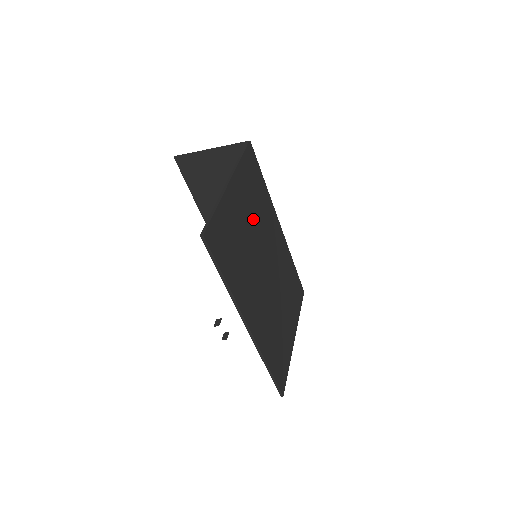
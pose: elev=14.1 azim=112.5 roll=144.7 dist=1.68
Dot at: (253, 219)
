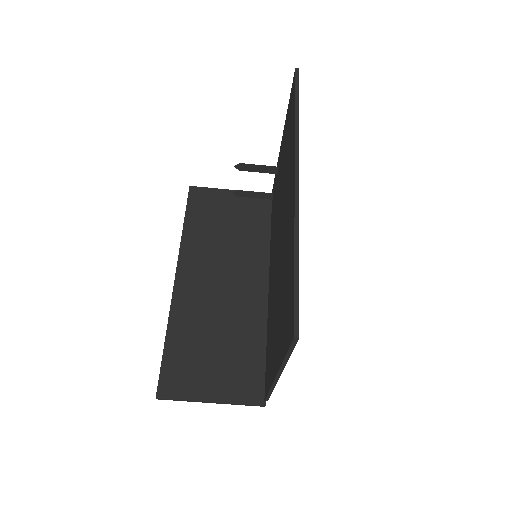
Dot at: occluded
